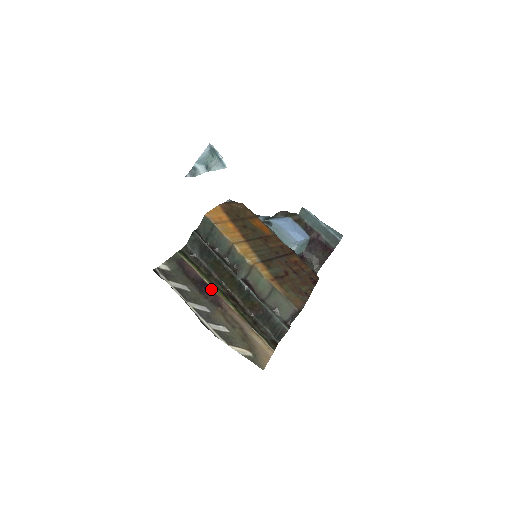
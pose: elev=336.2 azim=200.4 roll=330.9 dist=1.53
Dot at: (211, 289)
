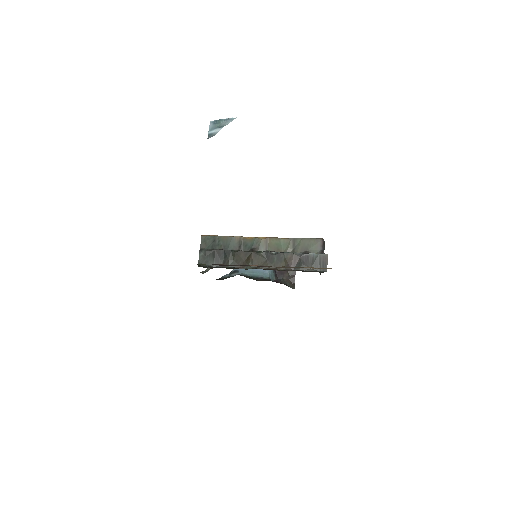
Dot at: (248, 265)
